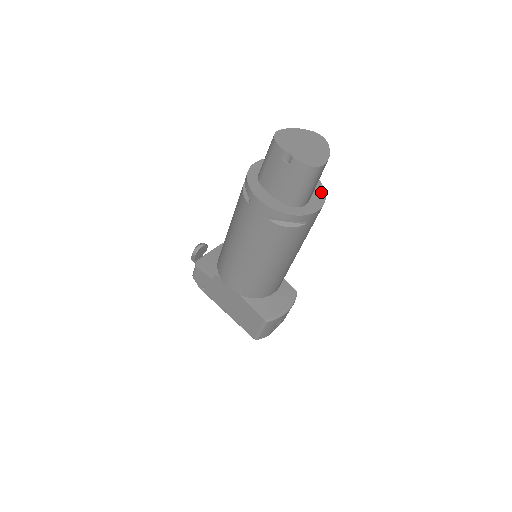
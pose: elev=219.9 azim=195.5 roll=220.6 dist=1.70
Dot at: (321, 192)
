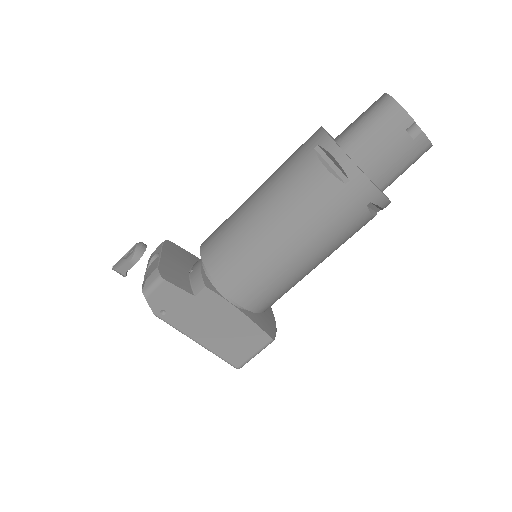
Dot at: occluded
